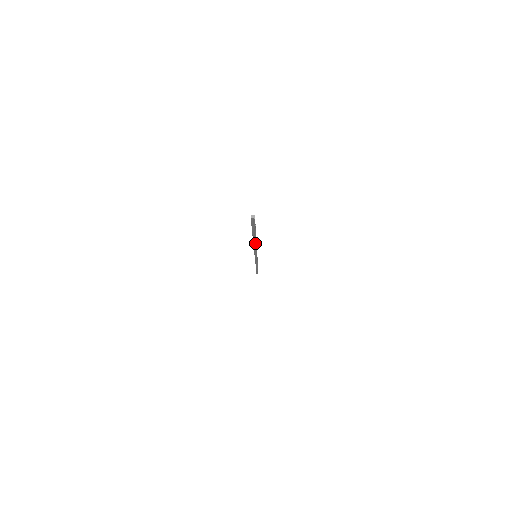
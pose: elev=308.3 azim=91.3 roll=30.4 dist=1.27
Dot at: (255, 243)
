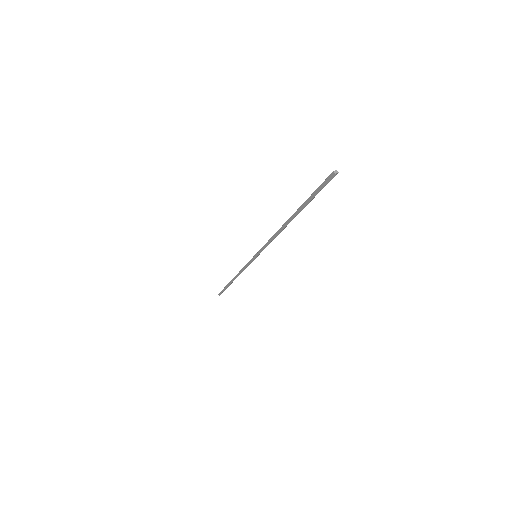
Dot at: (285, 226)
